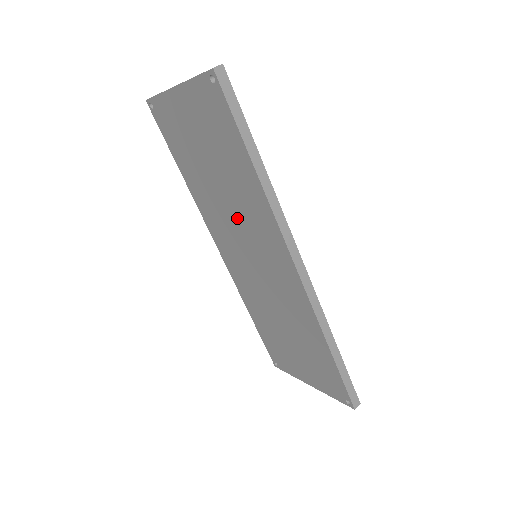
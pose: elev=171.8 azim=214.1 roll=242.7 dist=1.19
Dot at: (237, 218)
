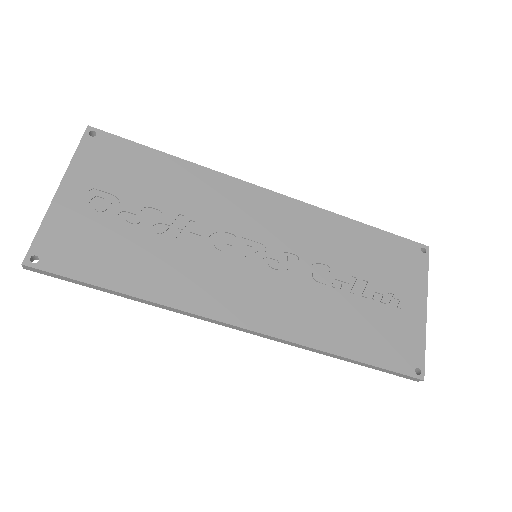
Dot at: occluded
